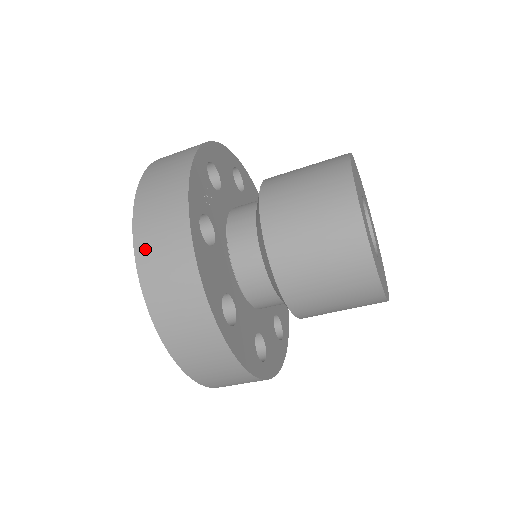
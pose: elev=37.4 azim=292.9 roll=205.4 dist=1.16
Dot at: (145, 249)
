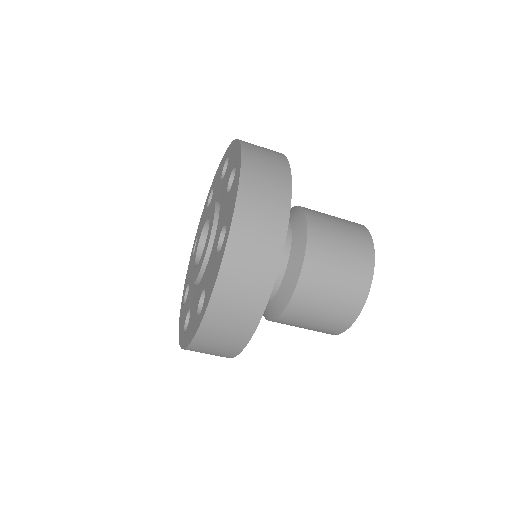
Dot at: (235, 256)
